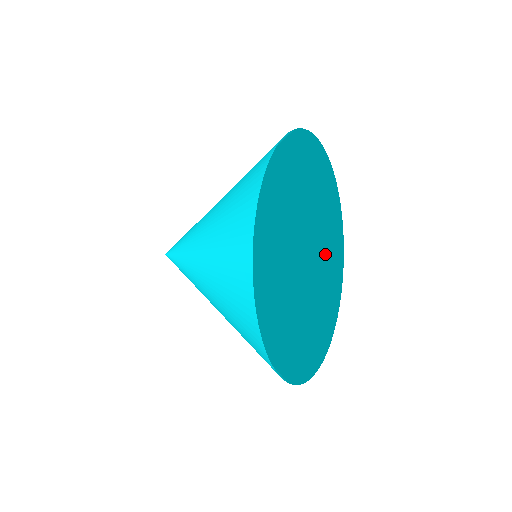
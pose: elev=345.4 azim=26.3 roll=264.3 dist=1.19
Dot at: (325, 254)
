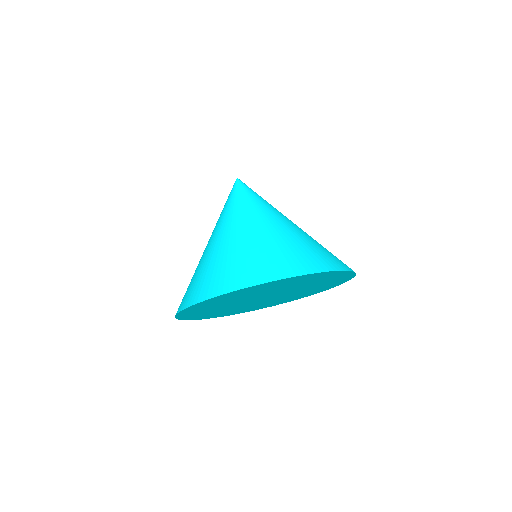
Dot at: (327, 274)
